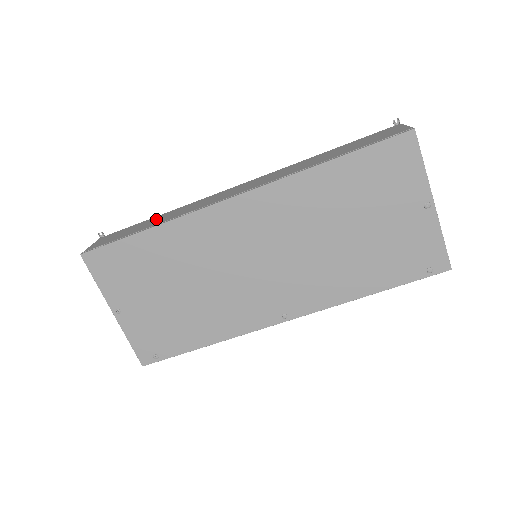
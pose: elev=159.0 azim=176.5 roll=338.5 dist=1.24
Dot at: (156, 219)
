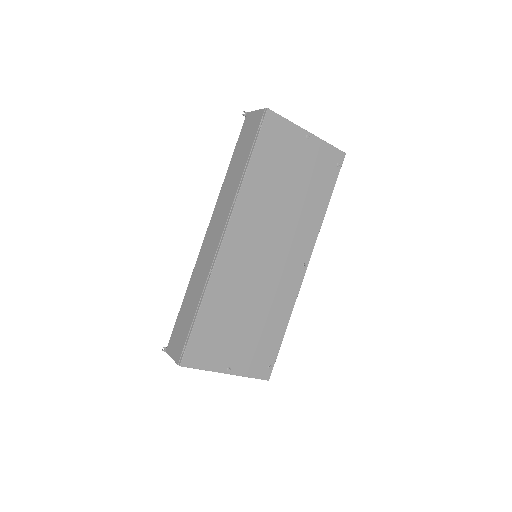
Dot at: (189, 301)
